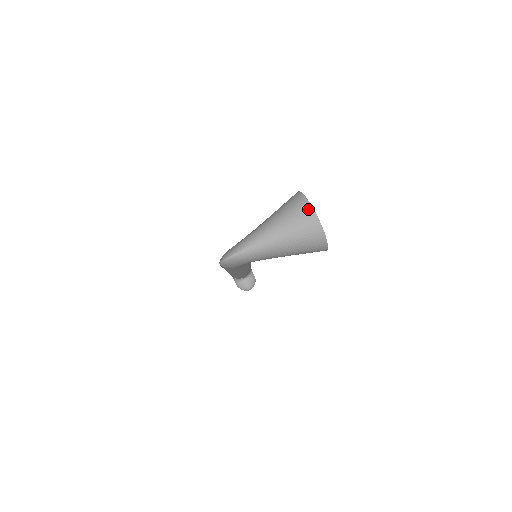
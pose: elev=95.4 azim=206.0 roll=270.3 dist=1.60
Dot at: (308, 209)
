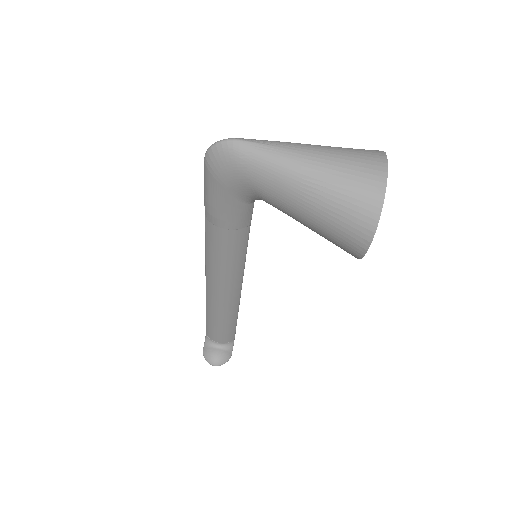
Dot at: (379, 156)
